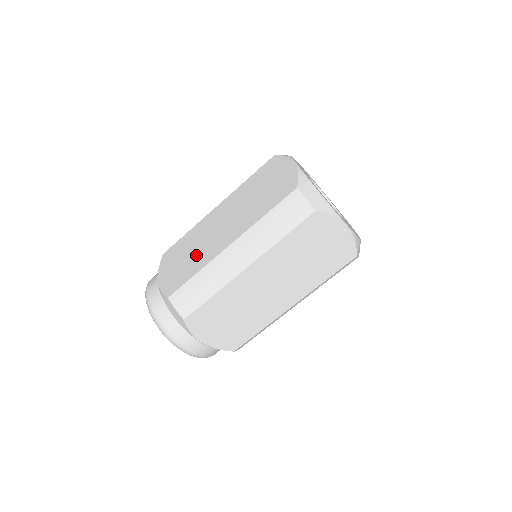
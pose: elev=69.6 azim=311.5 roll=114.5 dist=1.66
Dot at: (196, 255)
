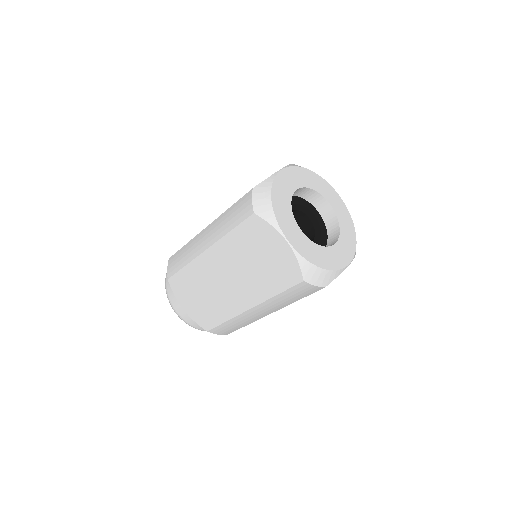
Dot at: (214, 302)
